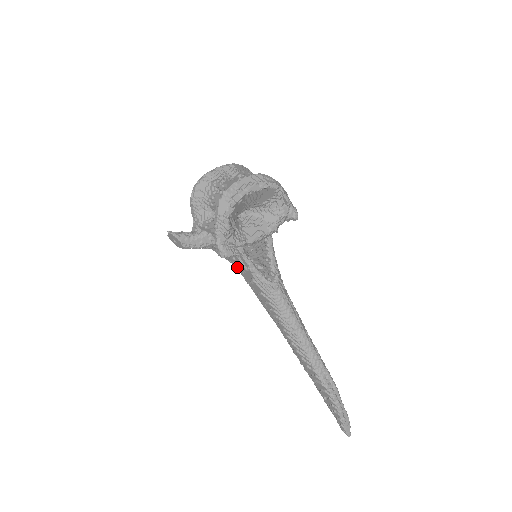
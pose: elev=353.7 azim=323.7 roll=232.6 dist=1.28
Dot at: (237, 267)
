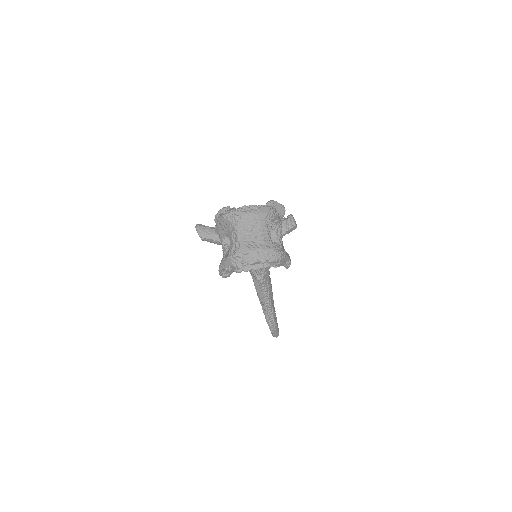
Dot at: occluded
